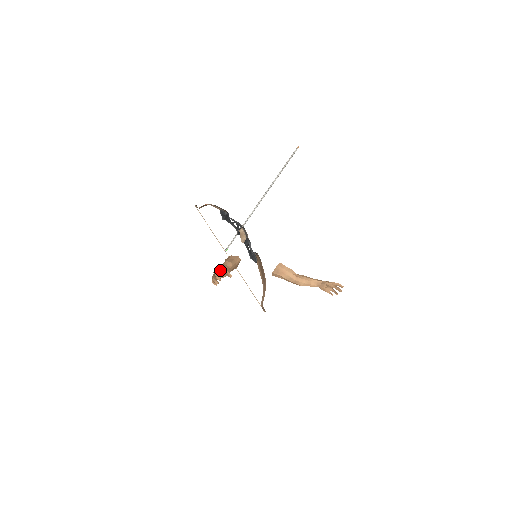
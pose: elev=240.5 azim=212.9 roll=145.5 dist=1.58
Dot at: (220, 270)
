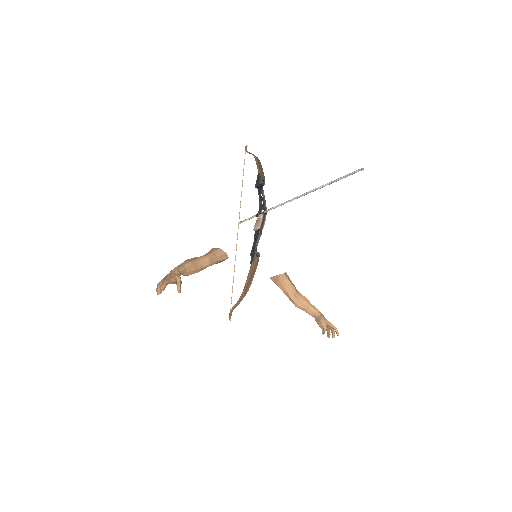
Dot at: (165, 283)
